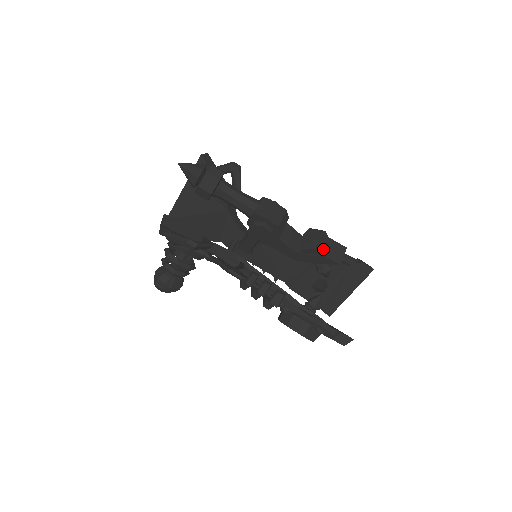
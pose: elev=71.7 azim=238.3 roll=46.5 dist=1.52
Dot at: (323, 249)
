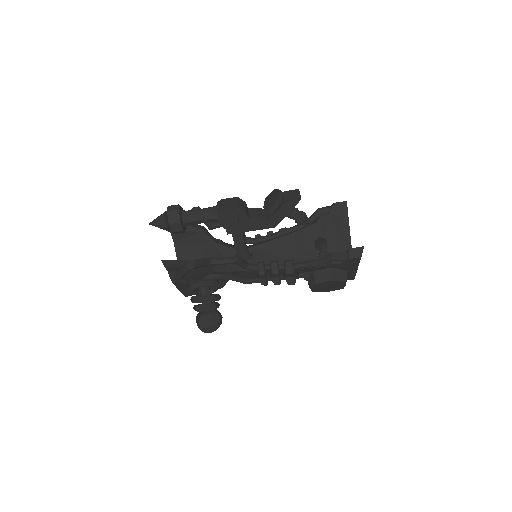
Dot at: (280, 199)
